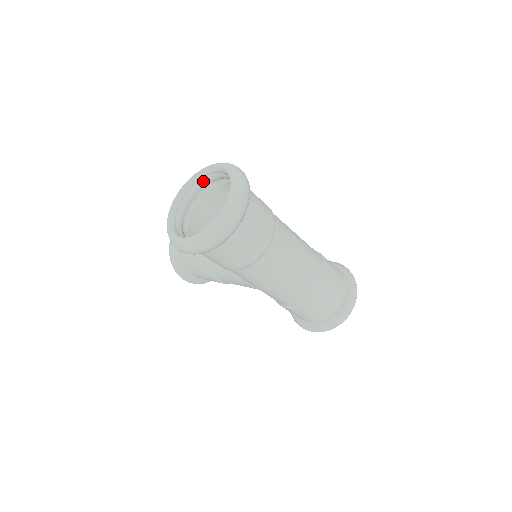
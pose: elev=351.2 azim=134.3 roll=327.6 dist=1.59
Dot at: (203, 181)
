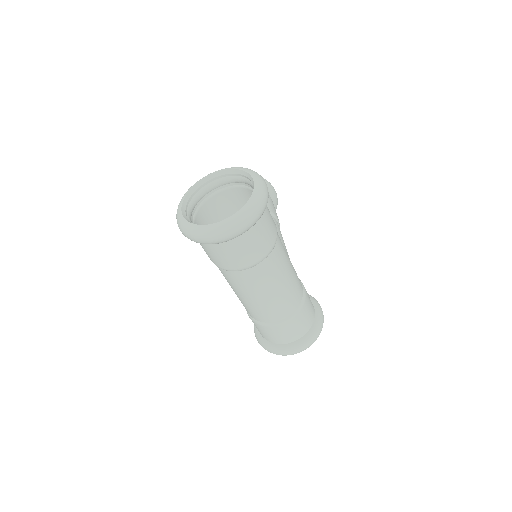
Dot at: (244, 179)
